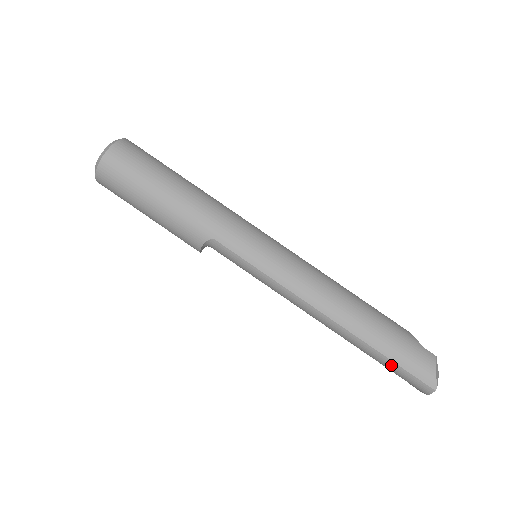
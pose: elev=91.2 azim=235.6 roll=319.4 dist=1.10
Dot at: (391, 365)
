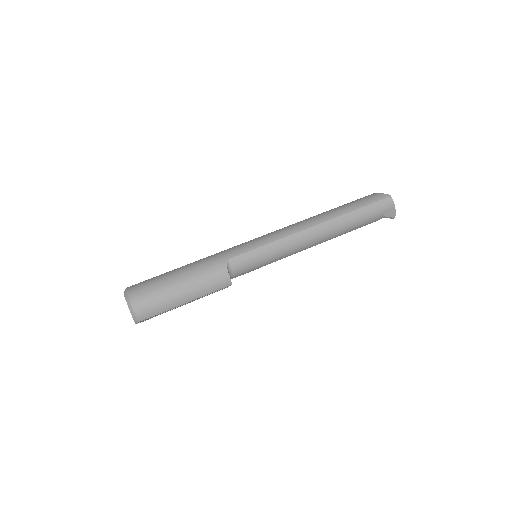
Dot at: (365, 210)
